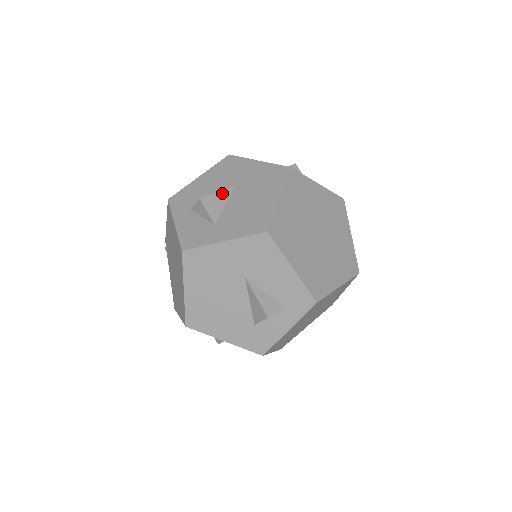
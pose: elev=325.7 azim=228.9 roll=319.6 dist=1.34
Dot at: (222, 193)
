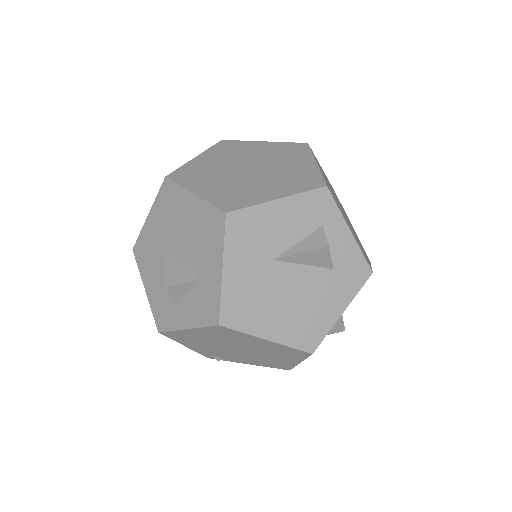
Dot at: (169, 262)
